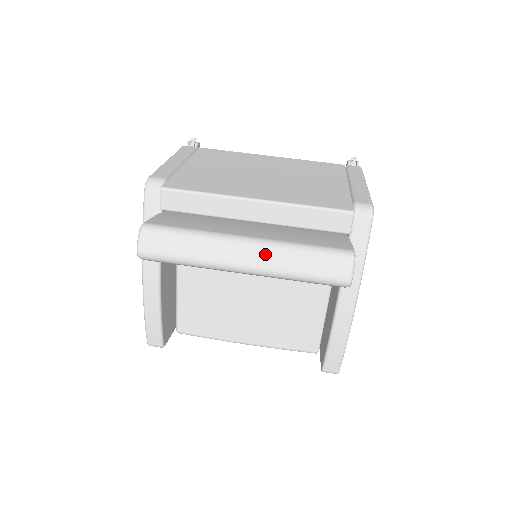
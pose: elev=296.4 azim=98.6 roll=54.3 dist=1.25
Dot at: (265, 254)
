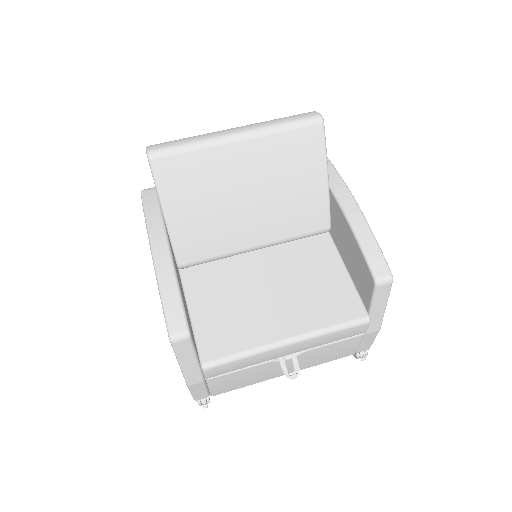
Dot at: (250, 125)
